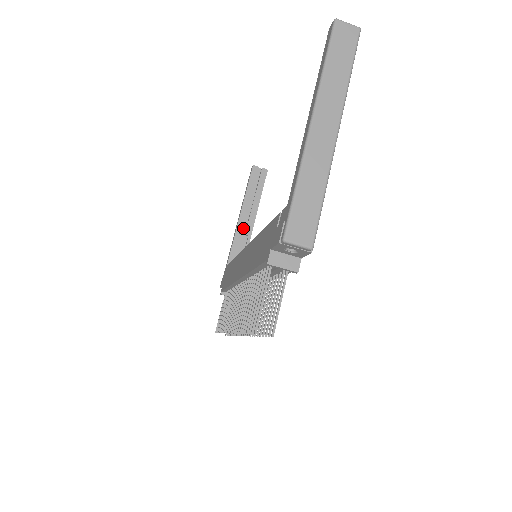
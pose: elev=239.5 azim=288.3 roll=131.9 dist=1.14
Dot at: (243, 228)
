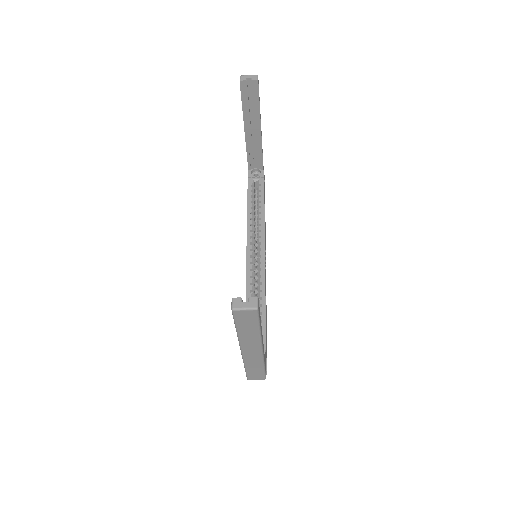
Dot at: (252, 138)
